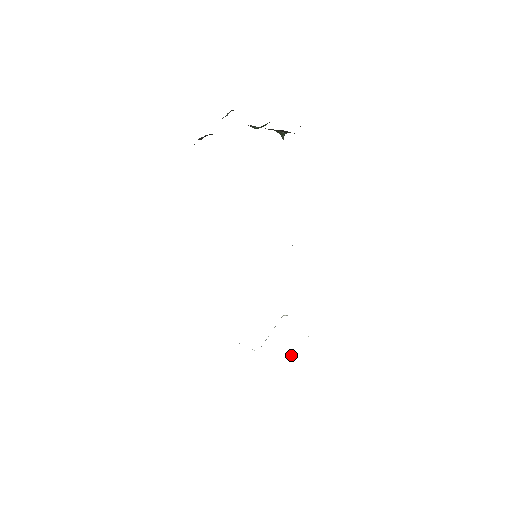
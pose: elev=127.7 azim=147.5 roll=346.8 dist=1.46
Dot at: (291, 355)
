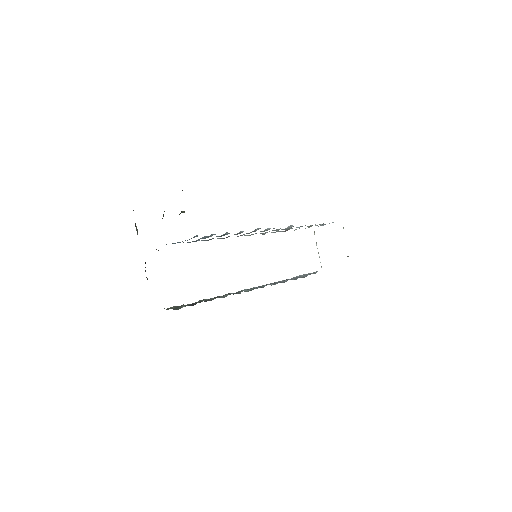
Dot at: occluded
